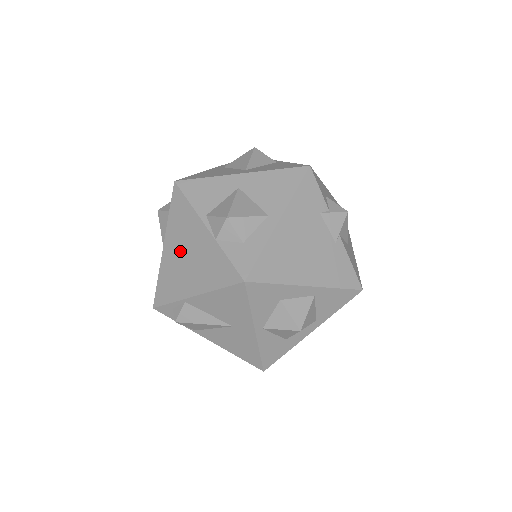
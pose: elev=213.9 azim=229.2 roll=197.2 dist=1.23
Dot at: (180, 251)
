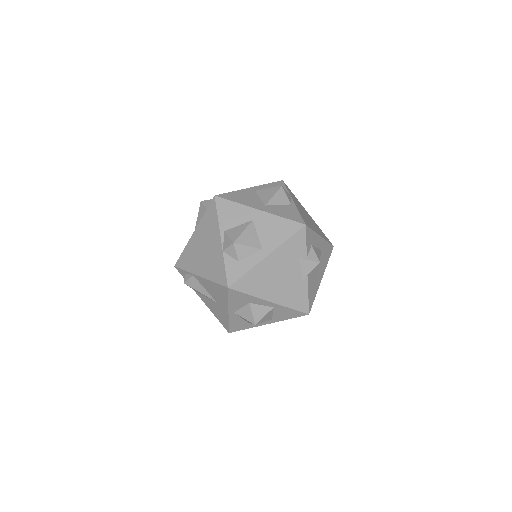
Dot at: (201, 243)
